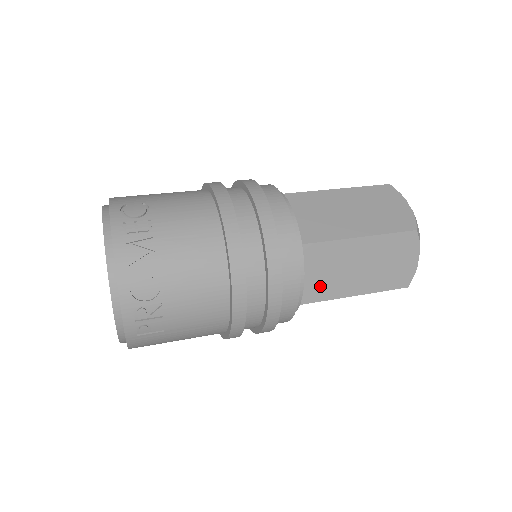
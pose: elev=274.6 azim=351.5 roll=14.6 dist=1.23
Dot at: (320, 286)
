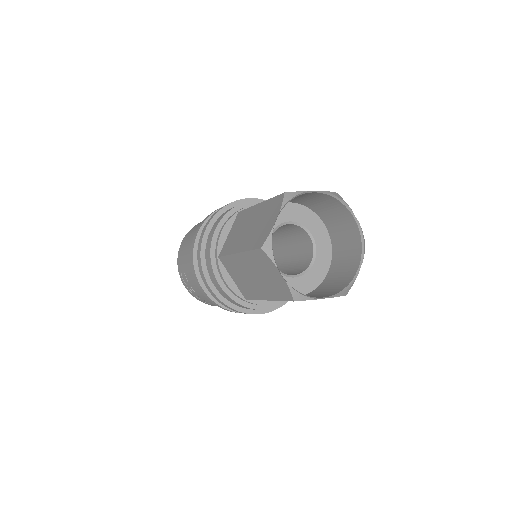
Dot at: occluded
